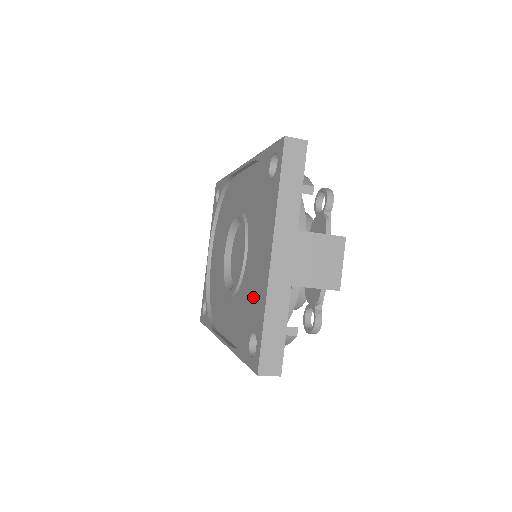
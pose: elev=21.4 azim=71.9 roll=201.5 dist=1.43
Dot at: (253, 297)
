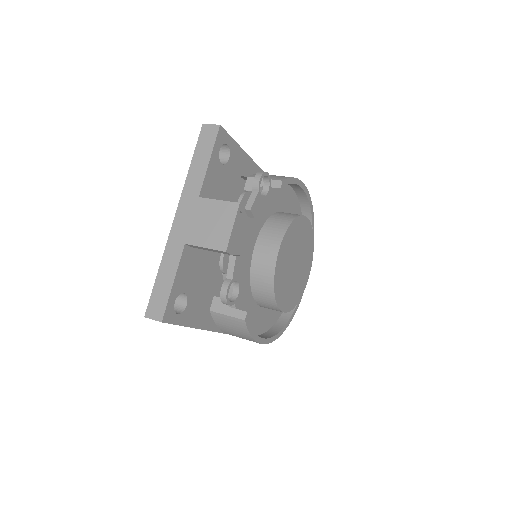
Dot at: occluded
